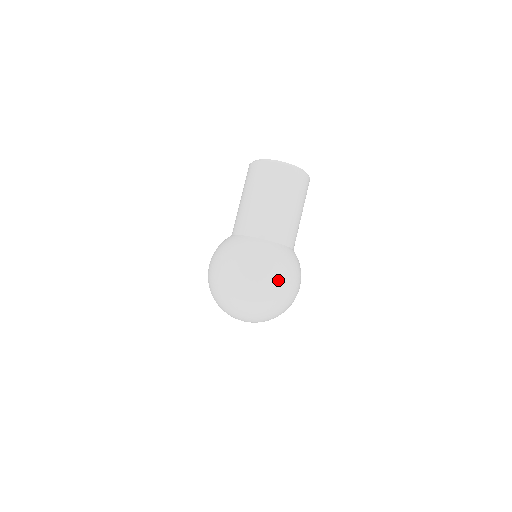
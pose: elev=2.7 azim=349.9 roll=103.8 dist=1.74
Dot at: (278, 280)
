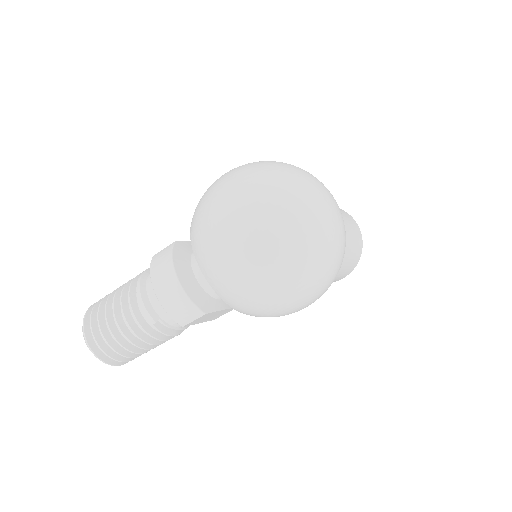
Dot at: (341, 225)
